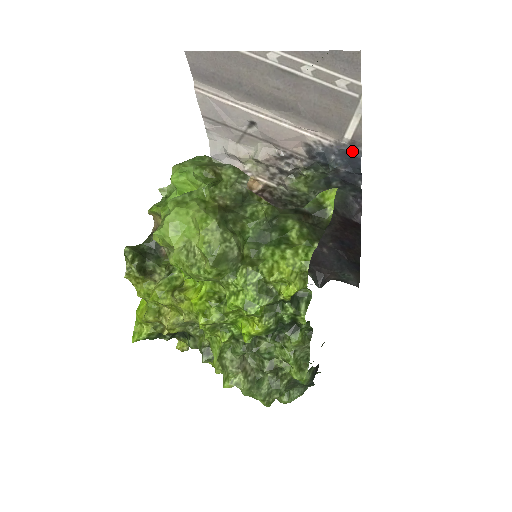
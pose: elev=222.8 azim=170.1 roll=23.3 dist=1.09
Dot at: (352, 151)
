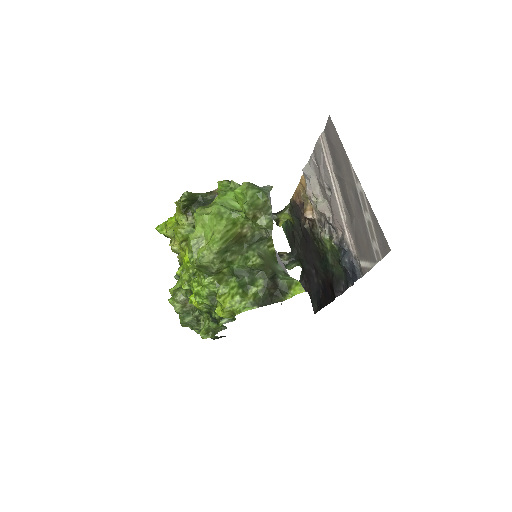
Dot at: (357, 271)
